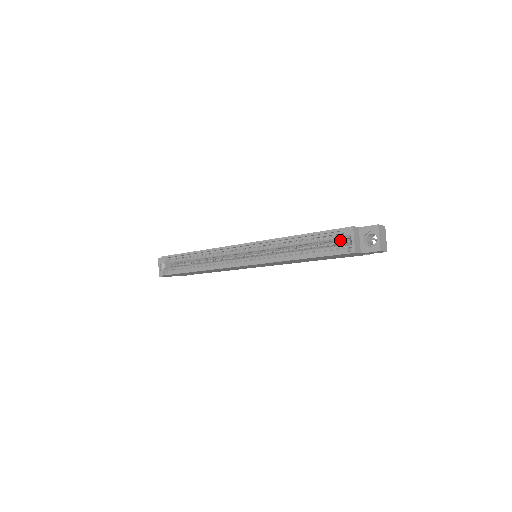
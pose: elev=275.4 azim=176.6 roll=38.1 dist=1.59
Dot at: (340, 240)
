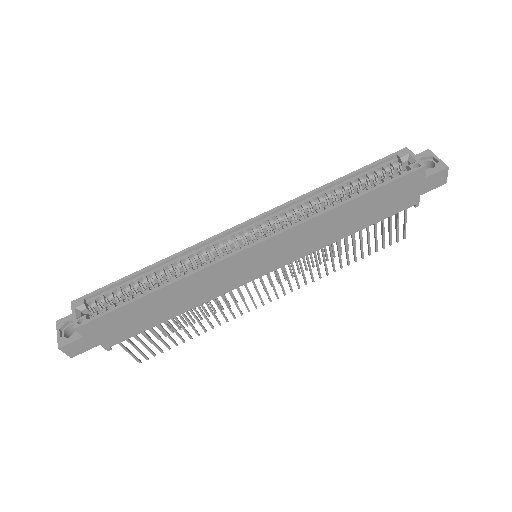
Dot at: (393, 172)
